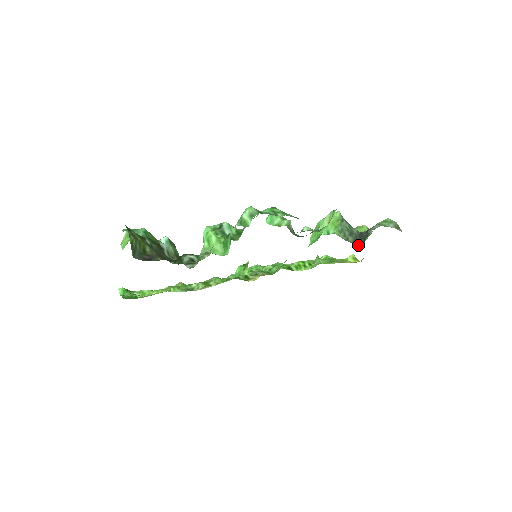
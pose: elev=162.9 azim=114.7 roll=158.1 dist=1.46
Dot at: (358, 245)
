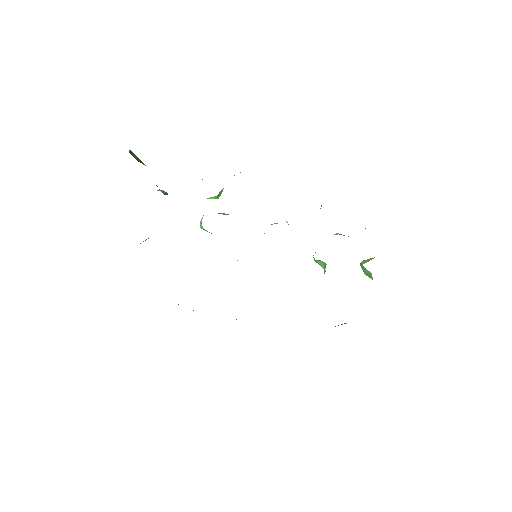
Dot at: occluded
